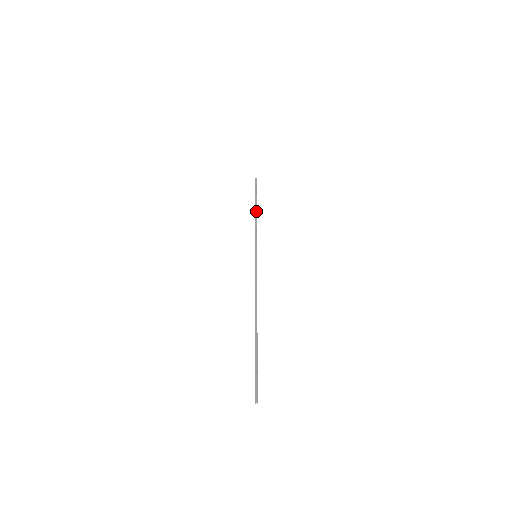
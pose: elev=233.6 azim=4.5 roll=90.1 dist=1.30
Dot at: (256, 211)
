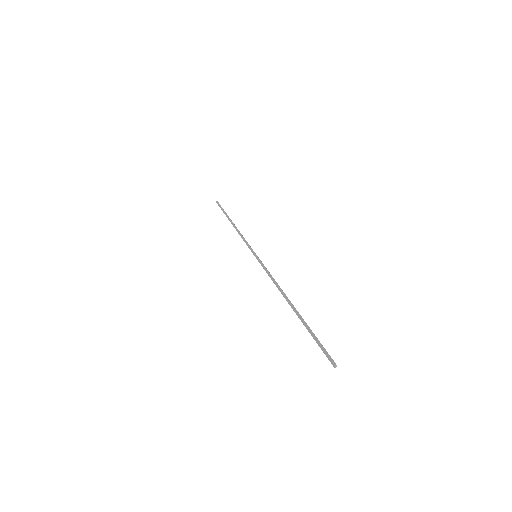
Dot at: occluded
